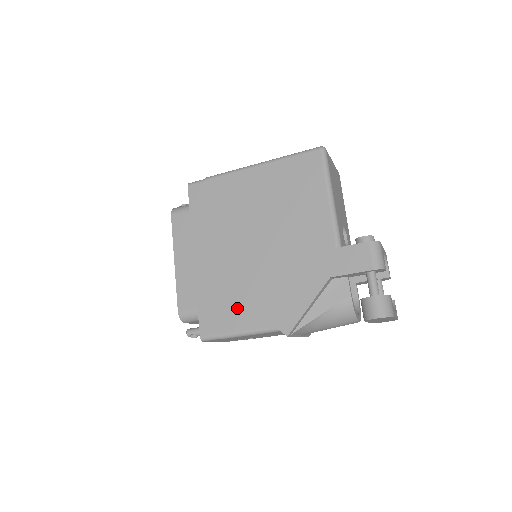
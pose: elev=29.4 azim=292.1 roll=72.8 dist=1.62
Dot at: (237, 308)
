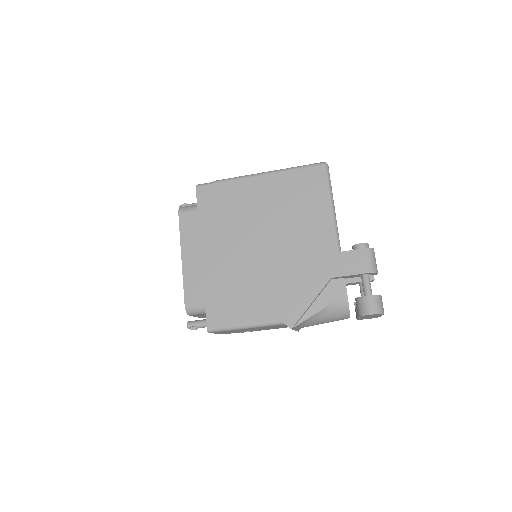
Dot at: (244, 303)
